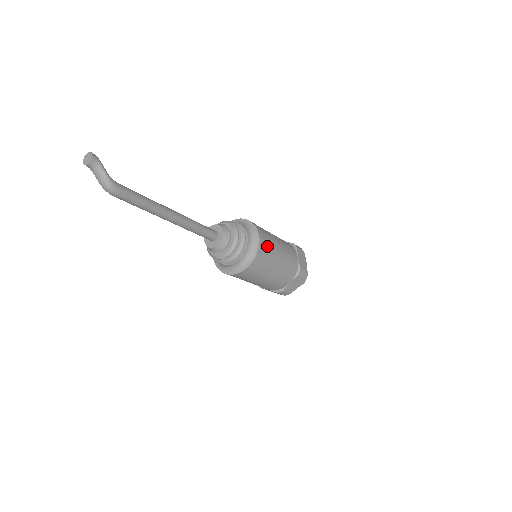
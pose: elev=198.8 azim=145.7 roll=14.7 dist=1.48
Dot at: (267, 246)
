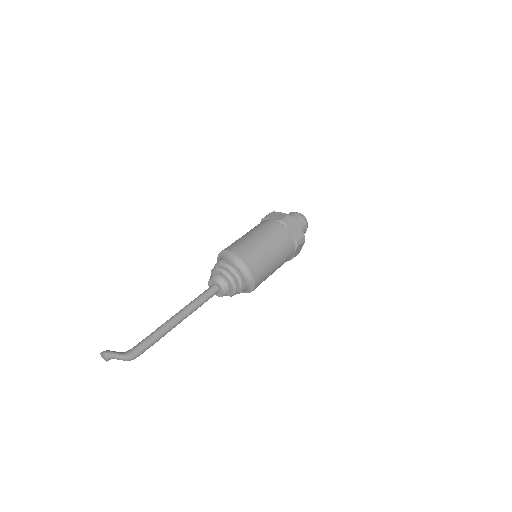
Dot at: (260, 264)
